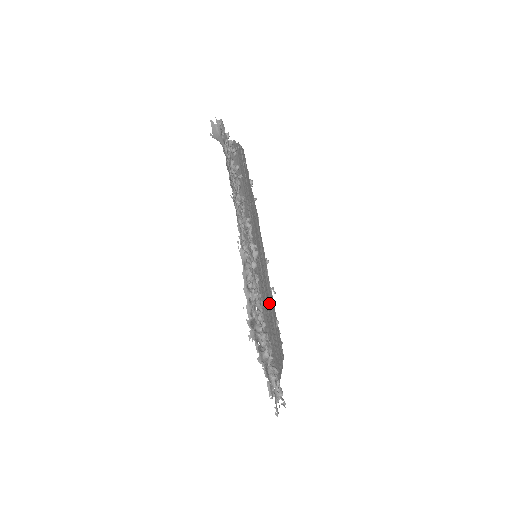
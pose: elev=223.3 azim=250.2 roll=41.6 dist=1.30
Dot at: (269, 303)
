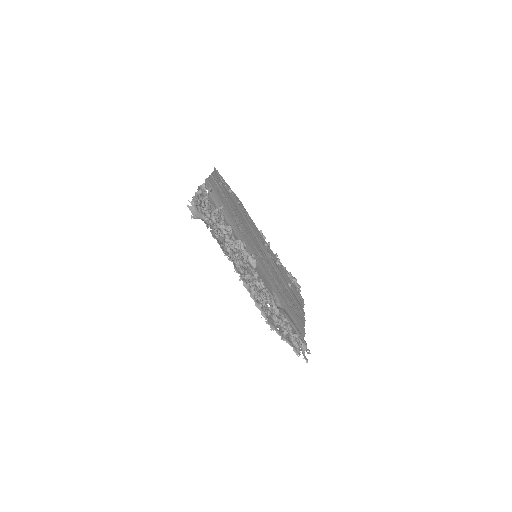
Dot at: (278, 278)
